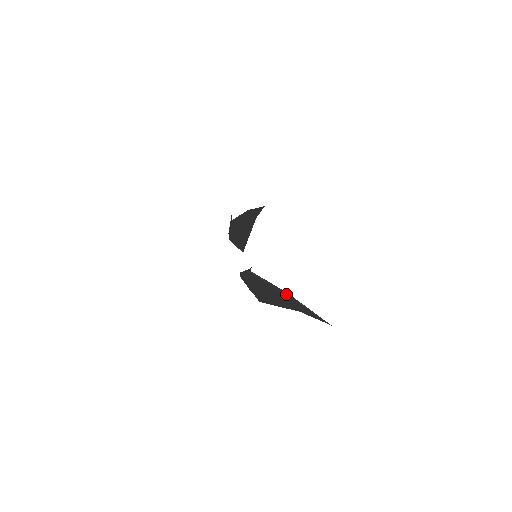
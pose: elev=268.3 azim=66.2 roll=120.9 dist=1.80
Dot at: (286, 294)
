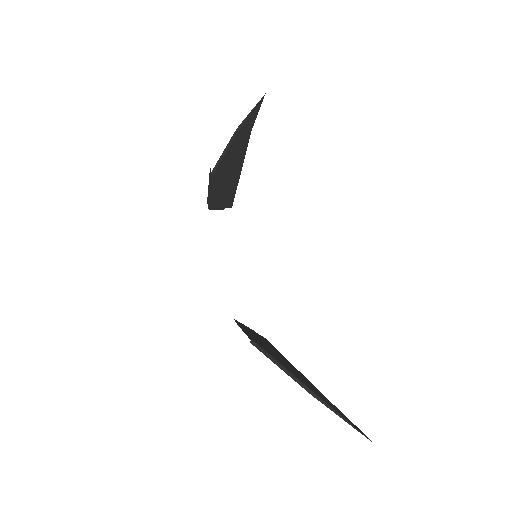
Dot at: occluded
